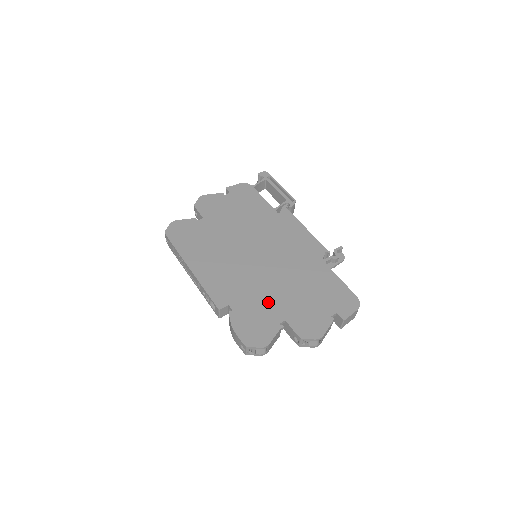
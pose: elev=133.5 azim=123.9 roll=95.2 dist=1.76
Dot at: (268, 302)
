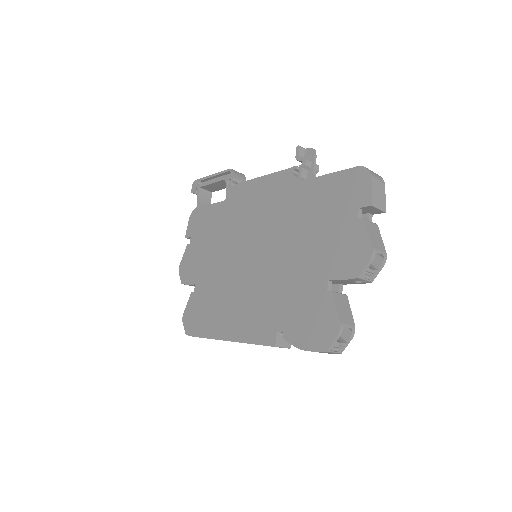
Dot at: (299, 284)
